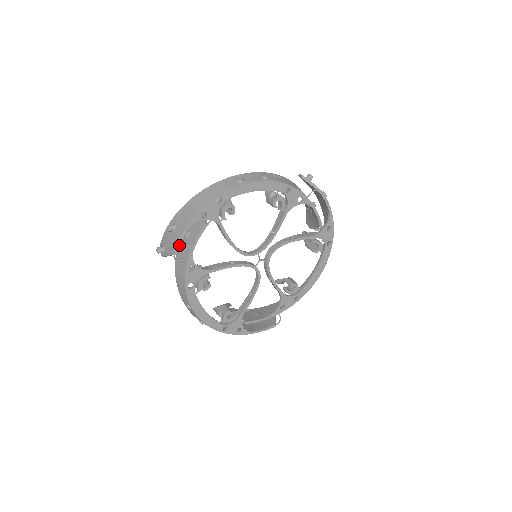
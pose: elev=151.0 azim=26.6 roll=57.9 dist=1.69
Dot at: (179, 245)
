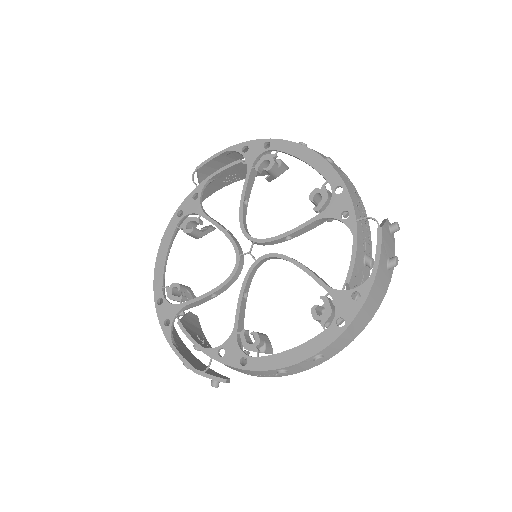
Dot at: (207, 163)
